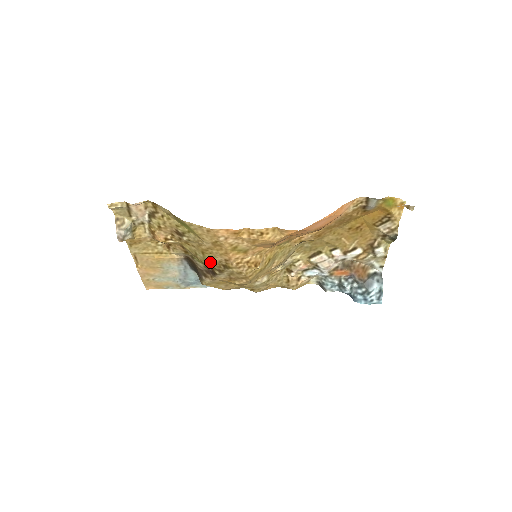
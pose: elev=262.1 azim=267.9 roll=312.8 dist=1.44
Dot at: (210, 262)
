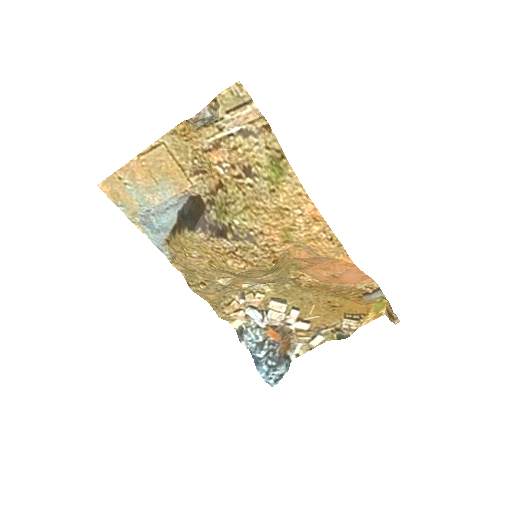
Dot at: (237, 221)
